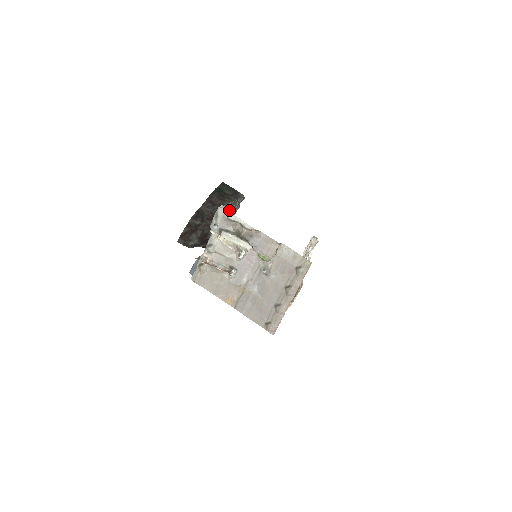
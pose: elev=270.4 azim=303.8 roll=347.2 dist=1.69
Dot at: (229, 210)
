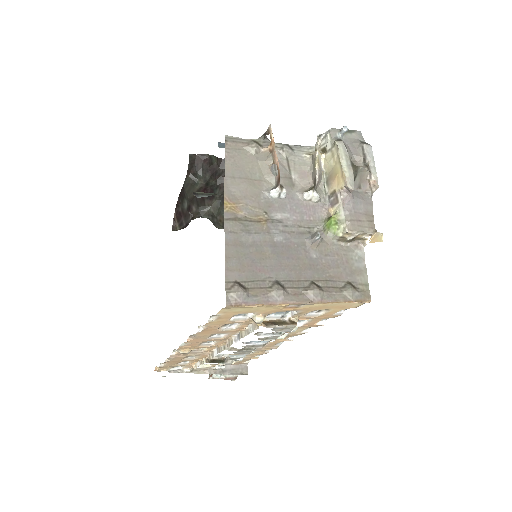
Dot at: occluded
